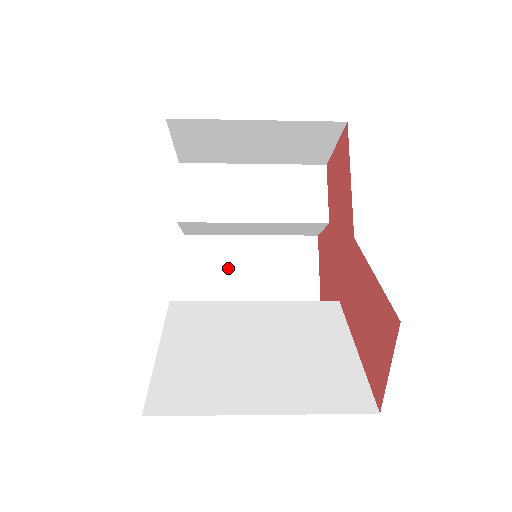
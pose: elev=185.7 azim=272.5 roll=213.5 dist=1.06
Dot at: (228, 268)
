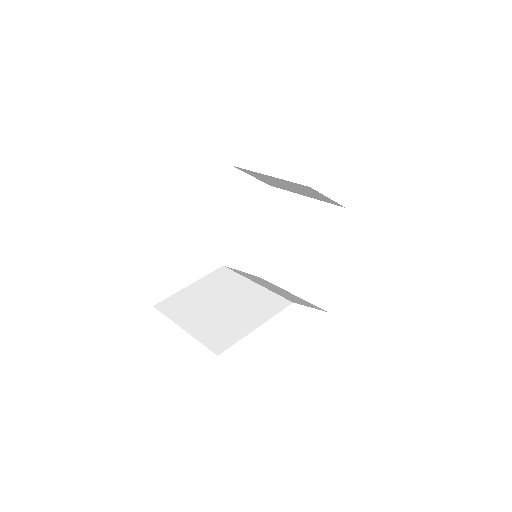
Dot at: (291, 260)
